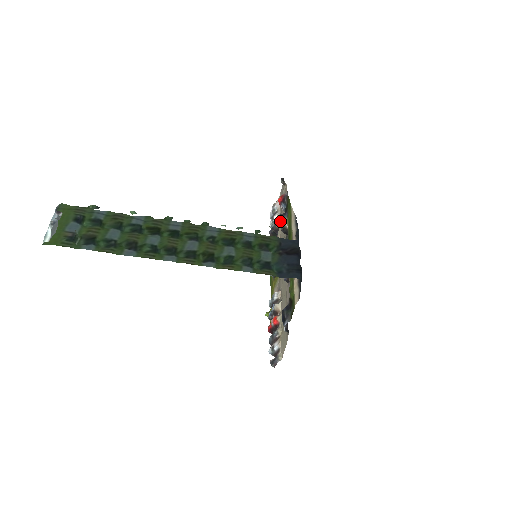
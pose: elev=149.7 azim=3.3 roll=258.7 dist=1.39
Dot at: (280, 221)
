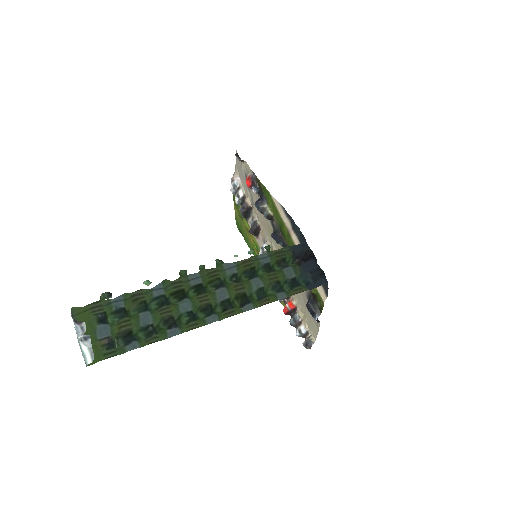
Dot at: (261, 209)
